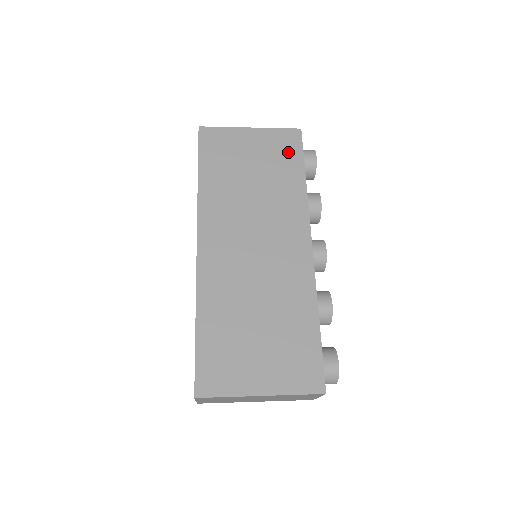
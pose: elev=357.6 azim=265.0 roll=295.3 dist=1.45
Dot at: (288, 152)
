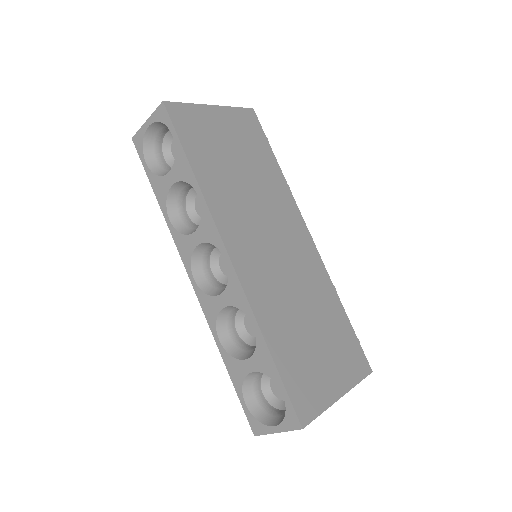
Dot at: (255, 136)
